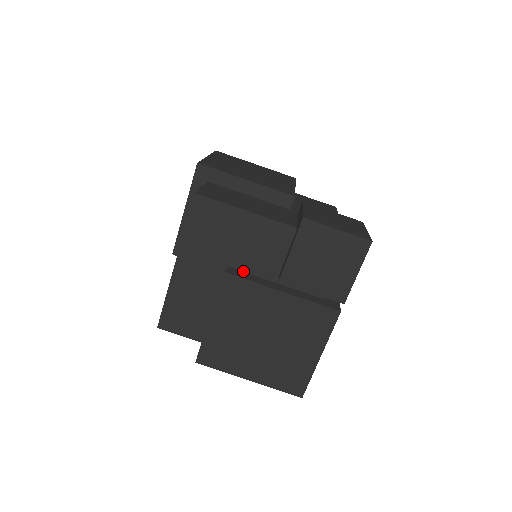
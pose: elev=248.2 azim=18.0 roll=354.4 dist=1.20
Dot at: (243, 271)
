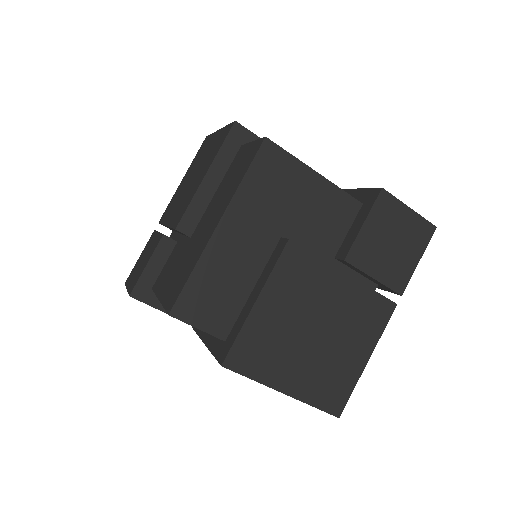
Dot at: occluded
